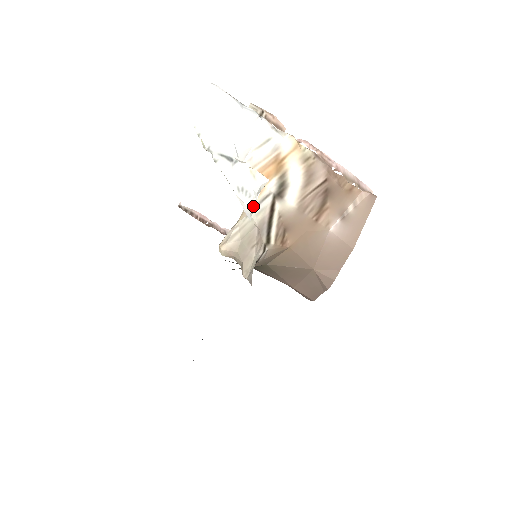
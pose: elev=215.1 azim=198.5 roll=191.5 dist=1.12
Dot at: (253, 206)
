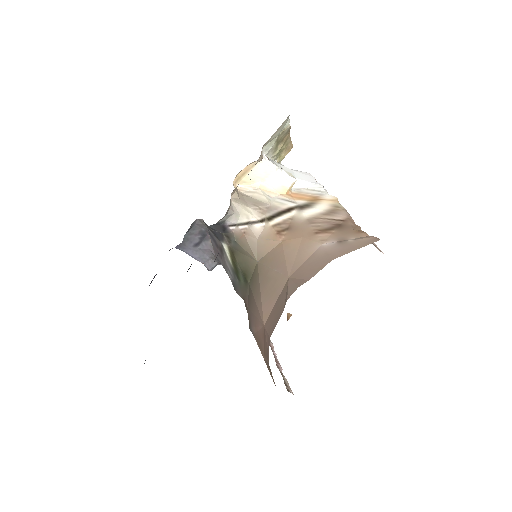
Dot at: (272, 163)
